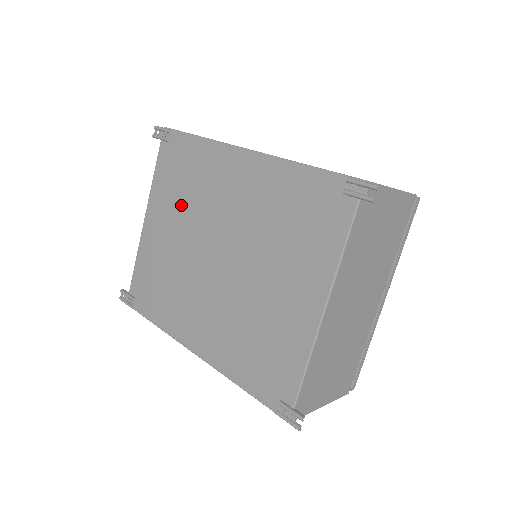
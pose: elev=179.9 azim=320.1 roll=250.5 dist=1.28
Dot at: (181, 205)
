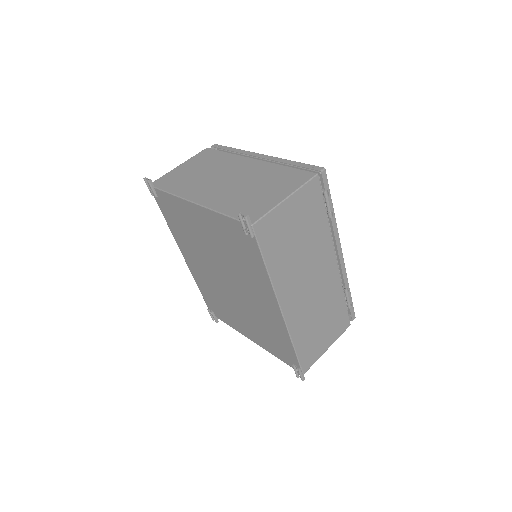
Dot at: (225, 248)
